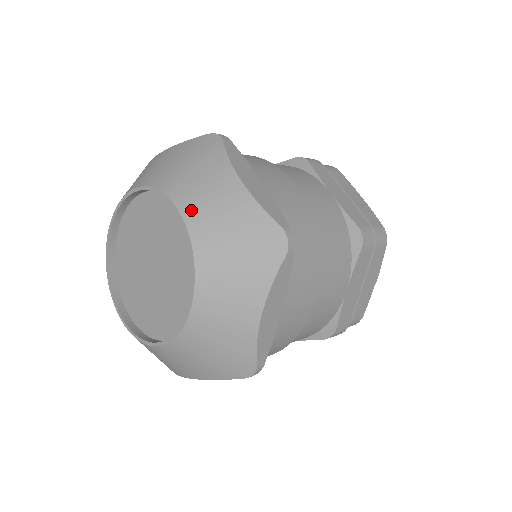
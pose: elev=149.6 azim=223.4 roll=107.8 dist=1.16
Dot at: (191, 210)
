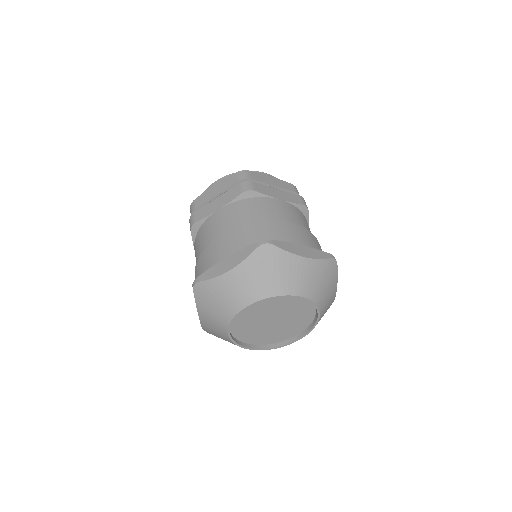
Dot at: (301, 290)
